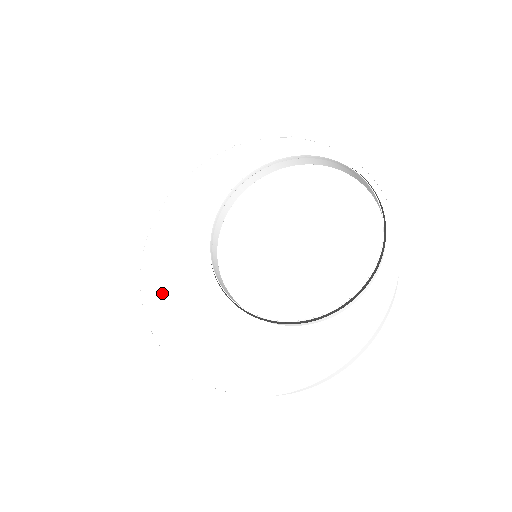
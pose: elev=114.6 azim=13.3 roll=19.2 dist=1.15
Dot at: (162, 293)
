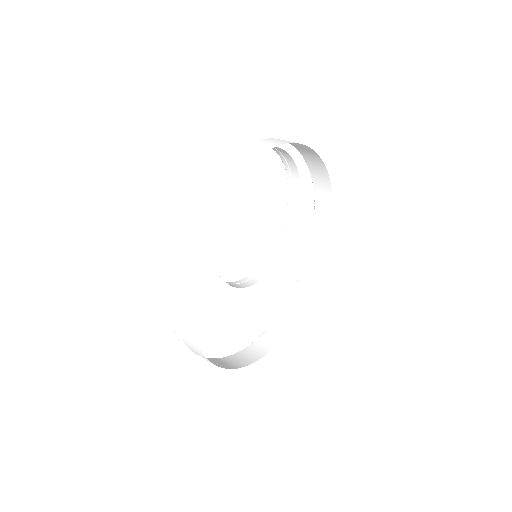
Dot at: (237, 337)
